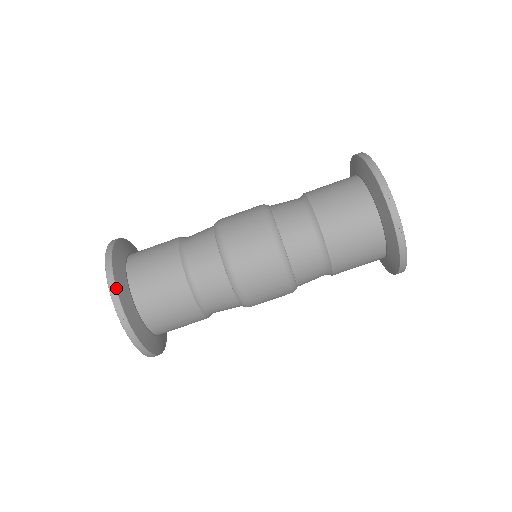
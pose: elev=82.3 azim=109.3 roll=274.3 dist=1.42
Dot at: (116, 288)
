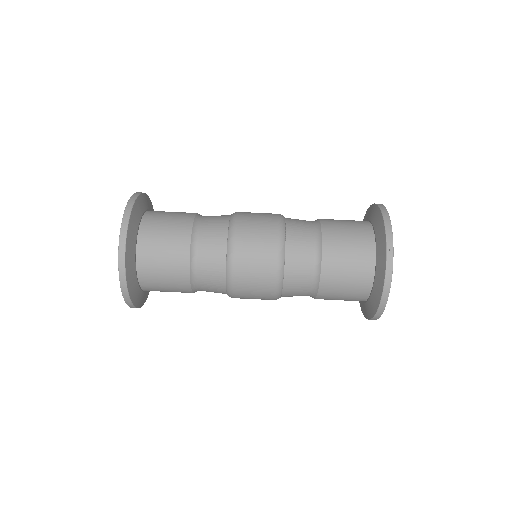
Dot at: (129, 219)
